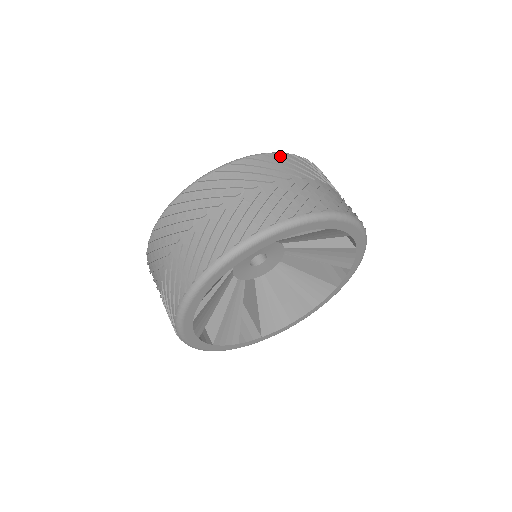
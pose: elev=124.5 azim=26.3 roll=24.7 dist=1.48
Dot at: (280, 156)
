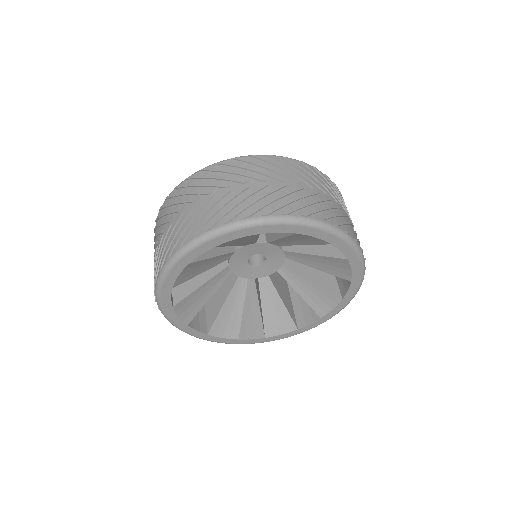
Dot at: (269, 158)
